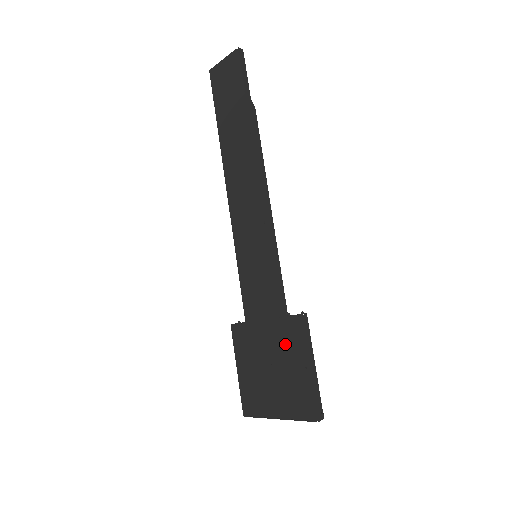
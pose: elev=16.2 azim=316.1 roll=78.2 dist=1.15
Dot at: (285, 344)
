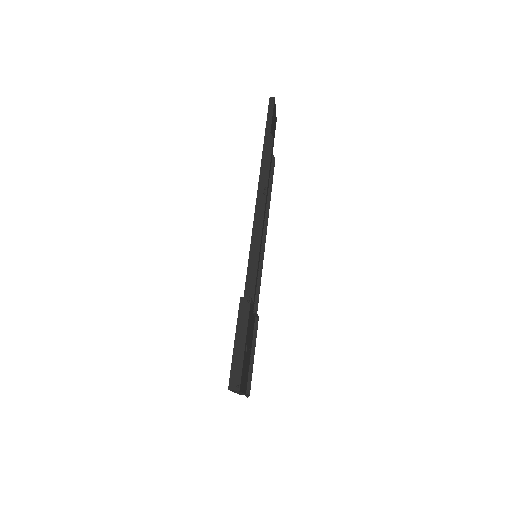
Dot at: occluded
